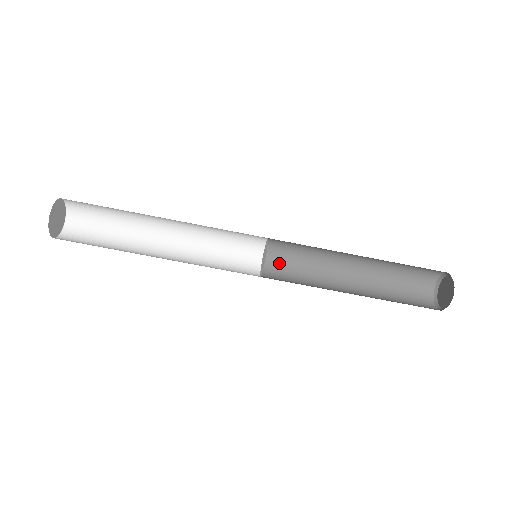
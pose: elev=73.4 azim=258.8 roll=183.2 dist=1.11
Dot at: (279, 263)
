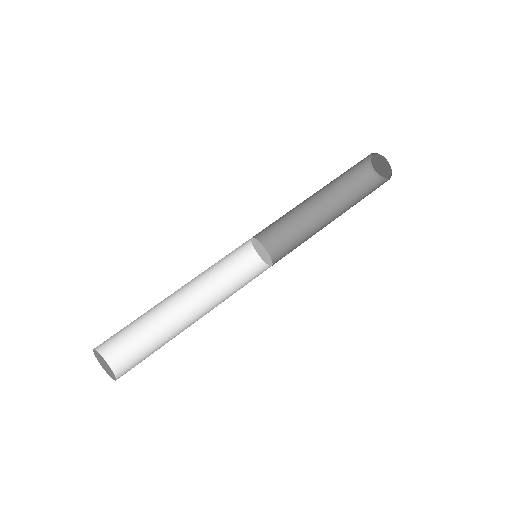
Dot at: (273, 250)
